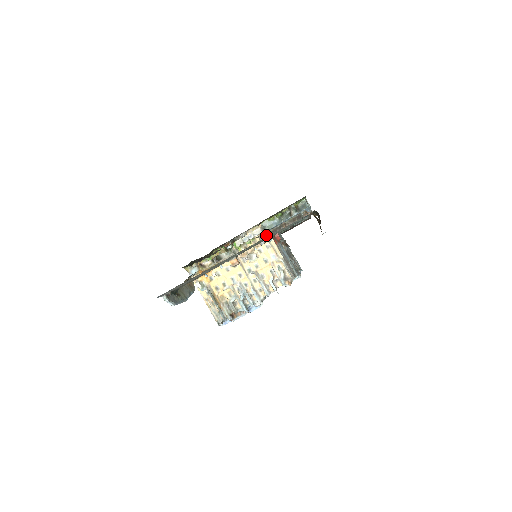
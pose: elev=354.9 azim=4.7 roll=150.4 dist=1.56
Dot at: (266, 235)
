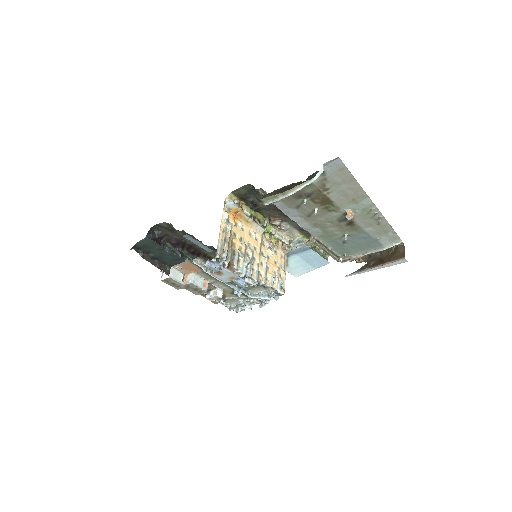
Dot at: (317, 241)
